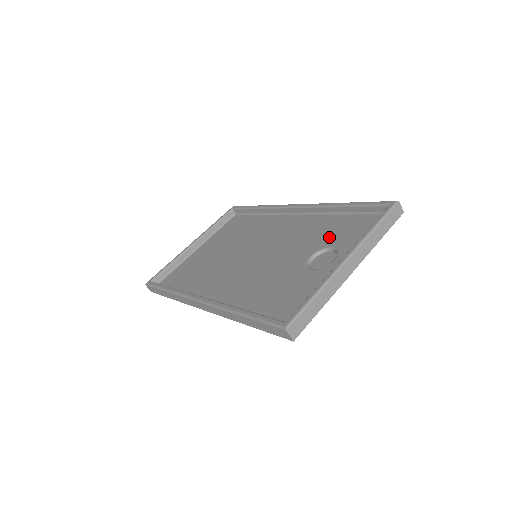
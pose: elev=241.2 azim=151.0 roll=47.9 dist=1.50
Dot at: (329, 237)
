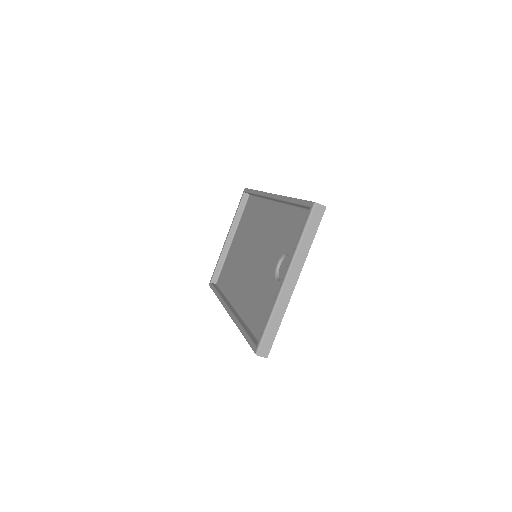
Dot at: (287, 239)
